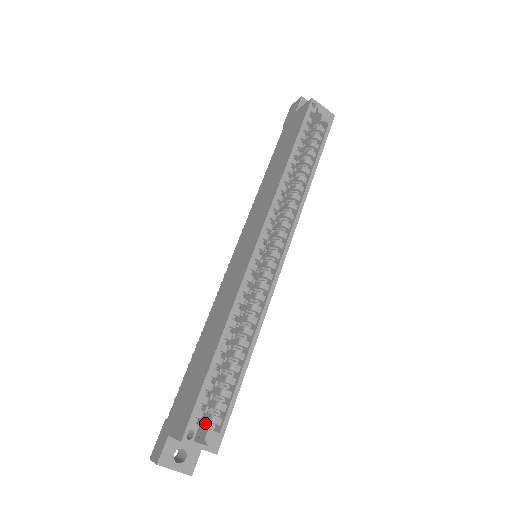
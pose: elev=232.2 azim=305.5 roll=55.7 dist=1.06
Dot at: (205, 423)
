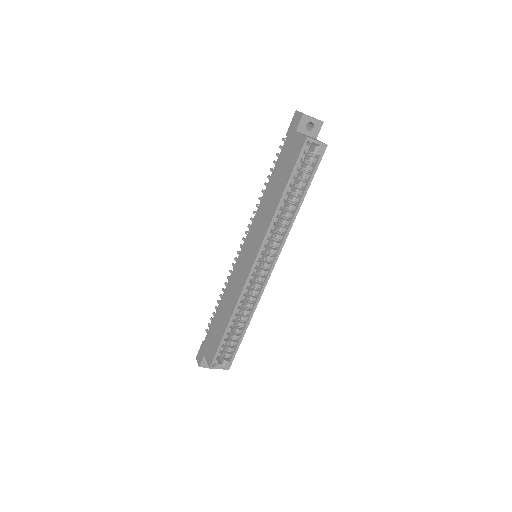
Dot at: occluded
